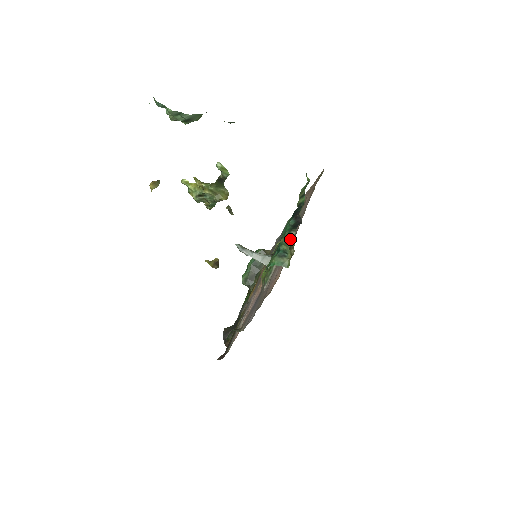
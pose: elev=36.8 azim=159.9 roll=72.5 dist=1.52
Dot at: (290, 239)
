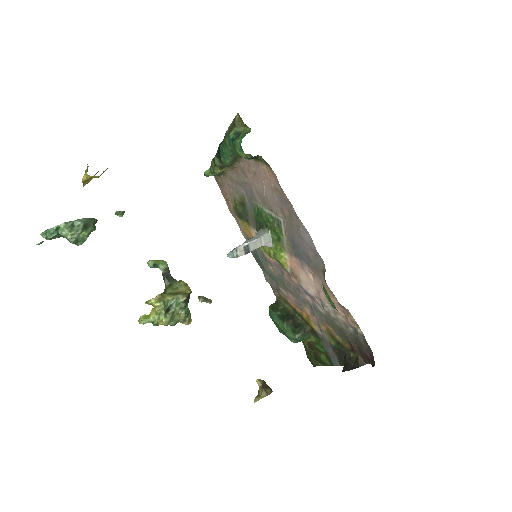
Dot at: (229, 131)
